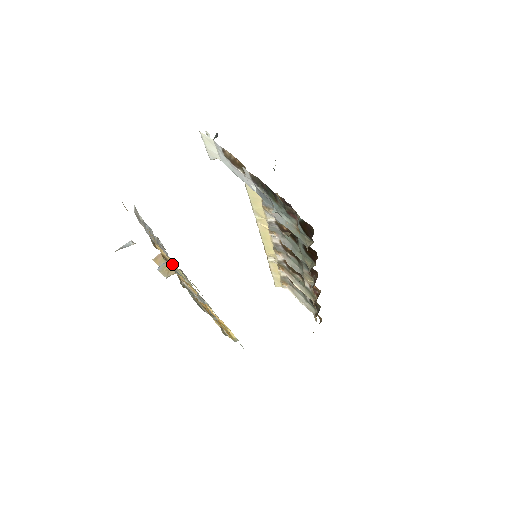
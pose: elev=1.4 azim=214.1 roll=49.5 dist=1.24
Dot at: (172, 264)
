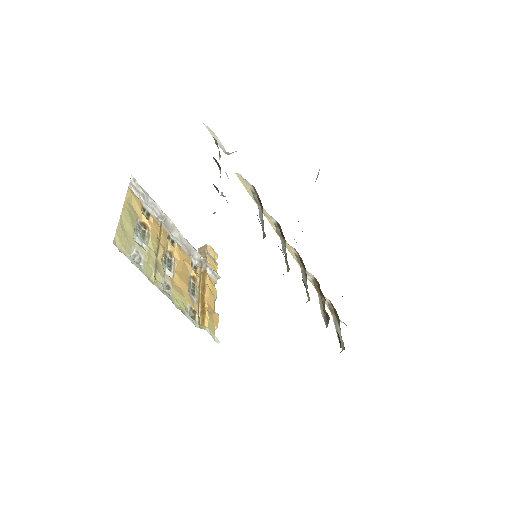
Dot at: (149, 233)
